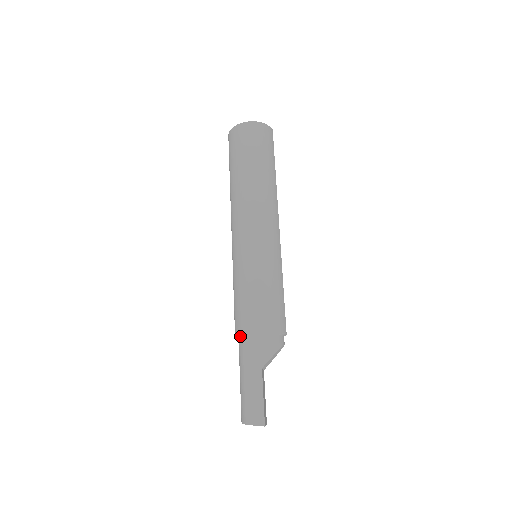
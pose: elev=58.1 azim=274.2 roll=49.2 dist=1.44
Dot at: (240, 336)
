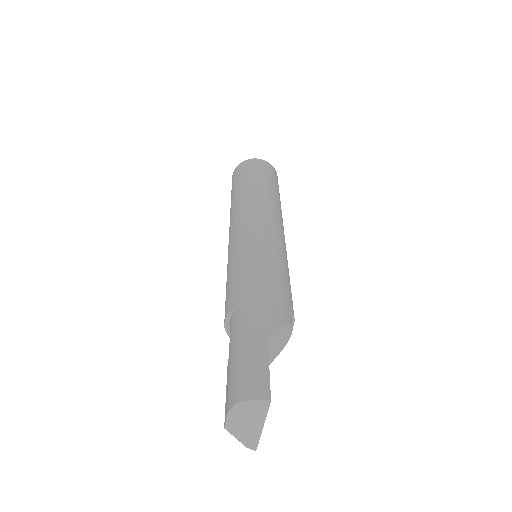
Dot at: (236, 307)
